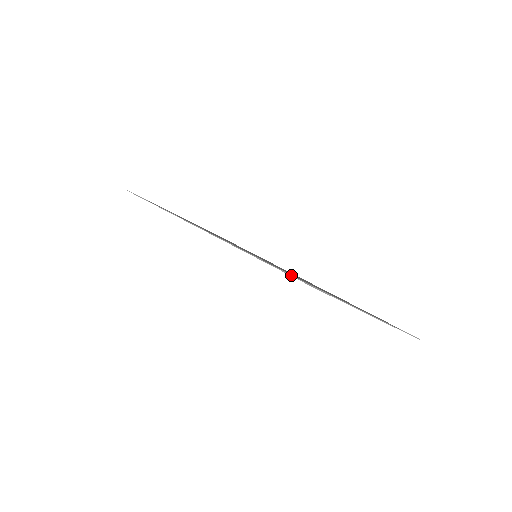
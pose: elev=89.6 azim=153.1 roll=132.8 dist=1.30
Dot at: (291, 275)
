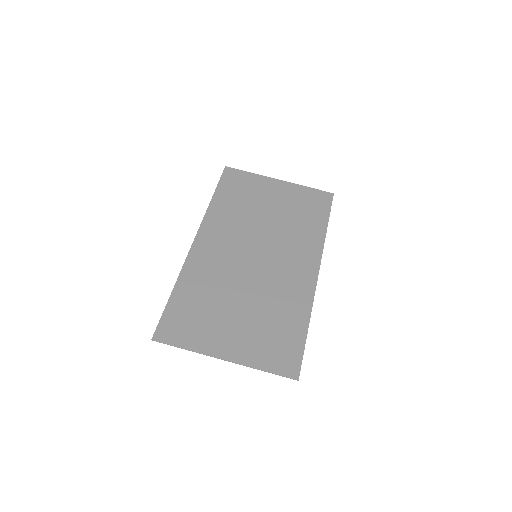
Dot at: (158, 324)
